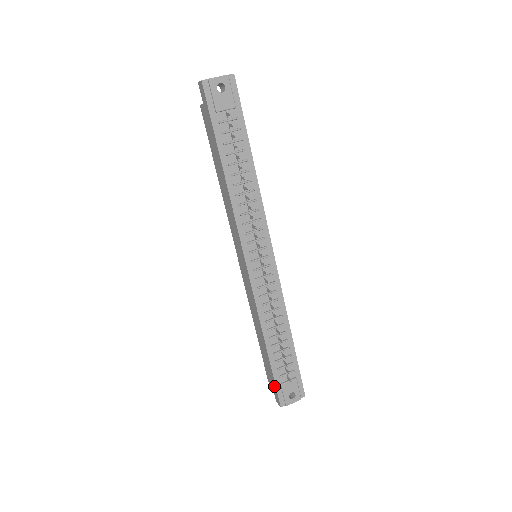
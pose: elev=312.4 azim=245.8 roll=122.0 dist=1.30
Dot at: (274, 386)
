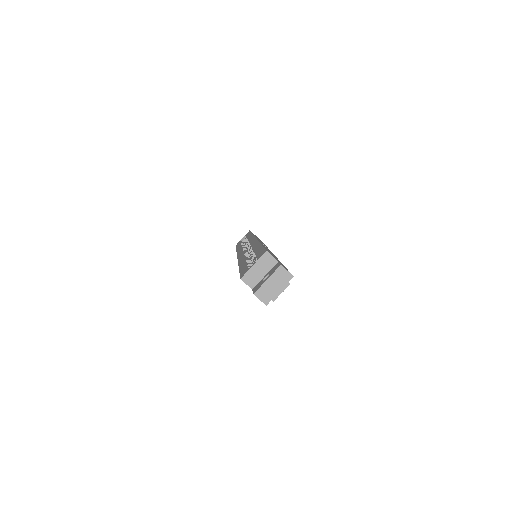
Dot at: occluded
